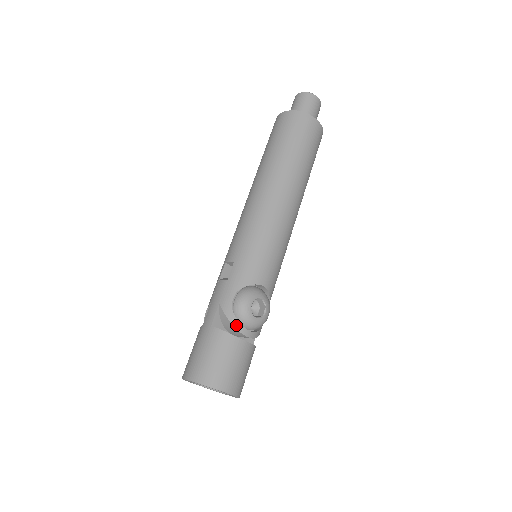
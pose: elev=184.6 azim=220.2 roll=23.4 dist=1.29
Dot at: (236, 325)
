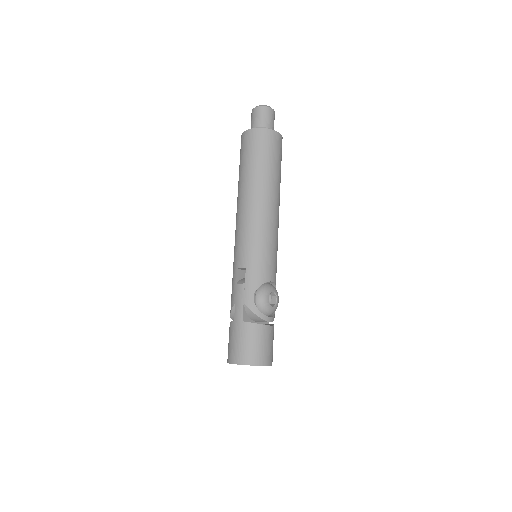
Dot at: (261, 316)
